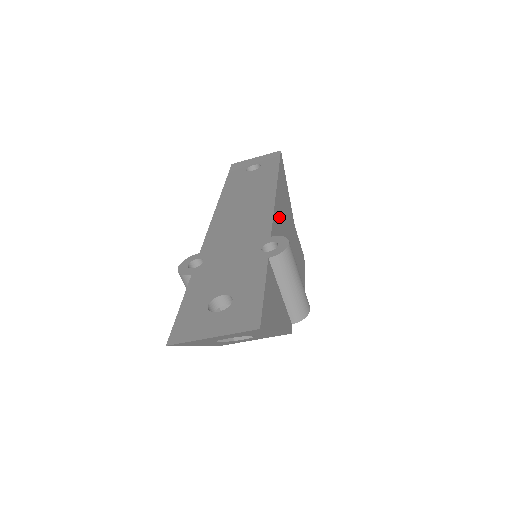
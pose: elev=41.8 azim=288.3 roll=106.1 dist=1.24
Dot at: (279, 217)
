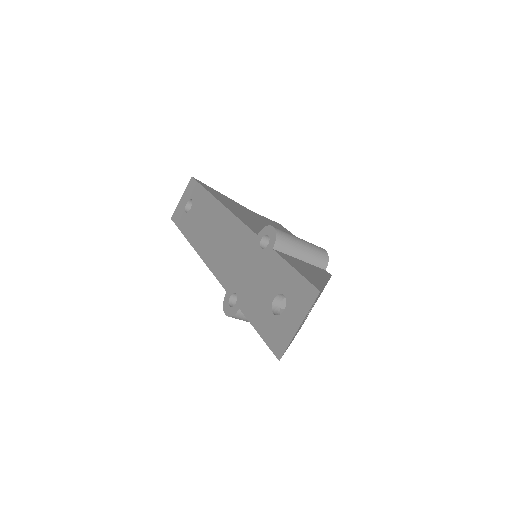
Dot at: (244, 218)
